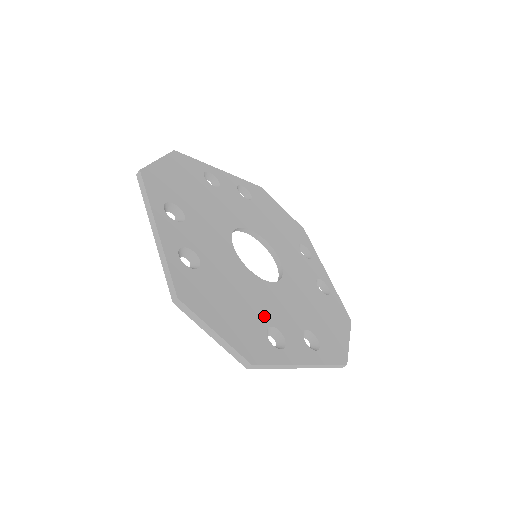
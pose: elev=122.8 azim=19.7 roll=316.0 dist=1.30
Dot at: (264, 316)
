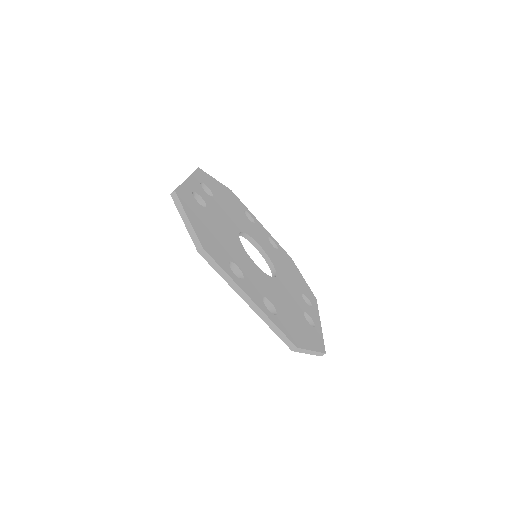
Dot at: (298, 309)
